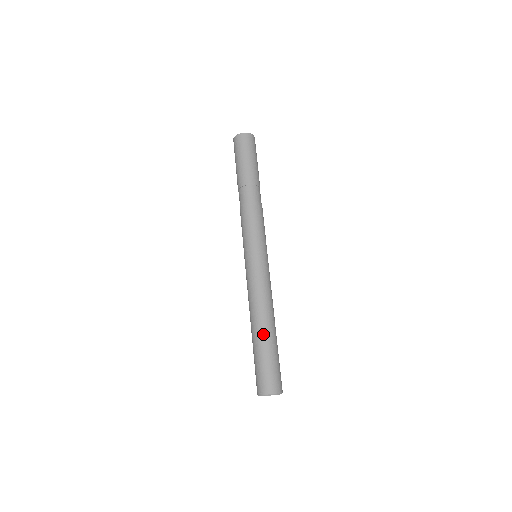
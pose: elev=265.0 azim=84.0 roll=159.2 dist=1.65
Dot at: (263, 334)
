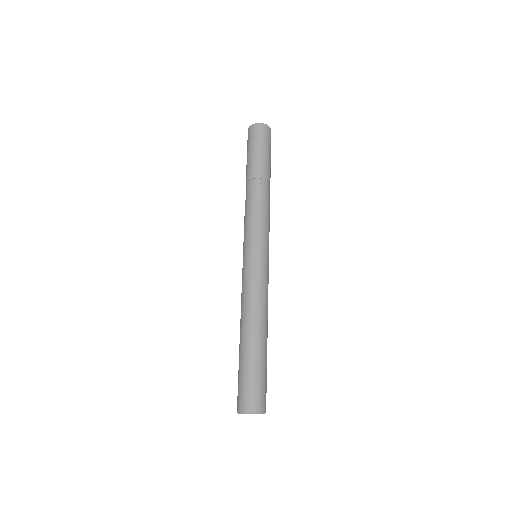
Dot at: (253, 343)
